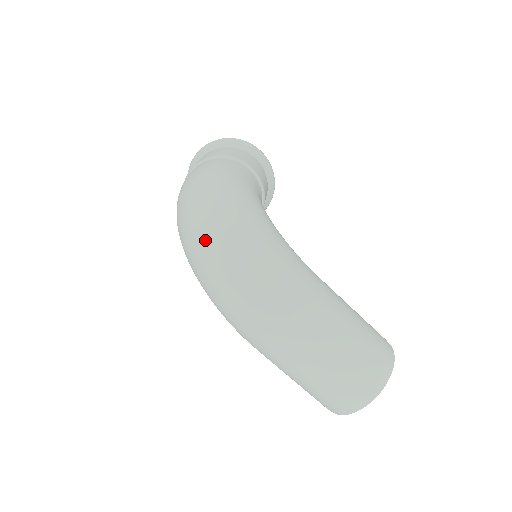
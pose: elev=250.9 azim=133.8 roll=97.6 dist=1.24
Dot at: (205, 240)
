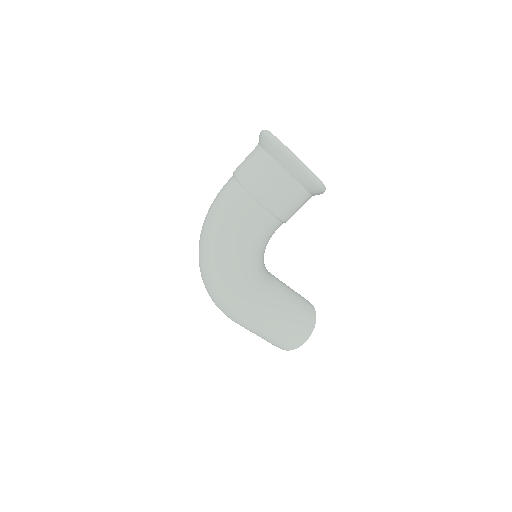
Dot at: (200, 266)
